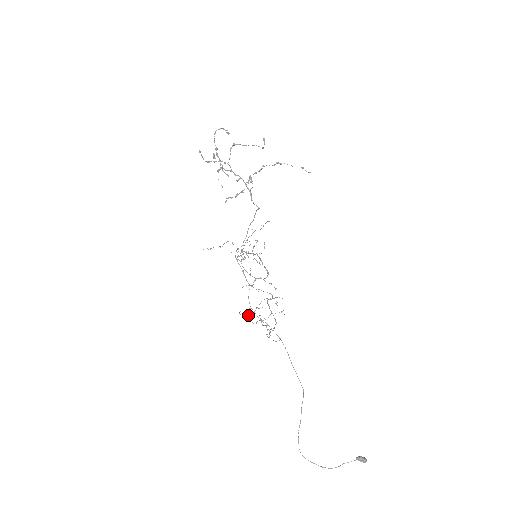
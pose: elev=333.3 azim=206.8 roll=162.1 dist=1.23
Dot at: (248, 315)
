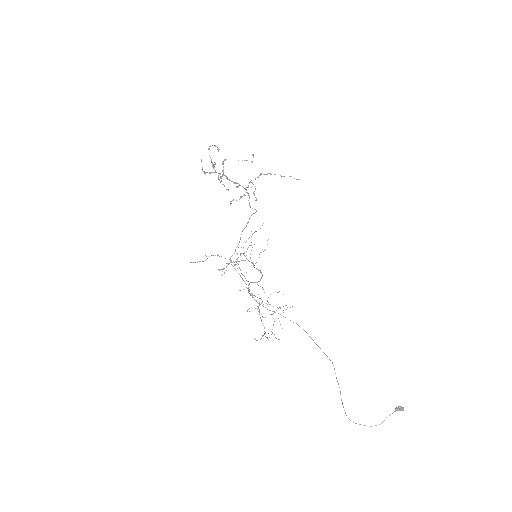
Dot at: (258, 311)
